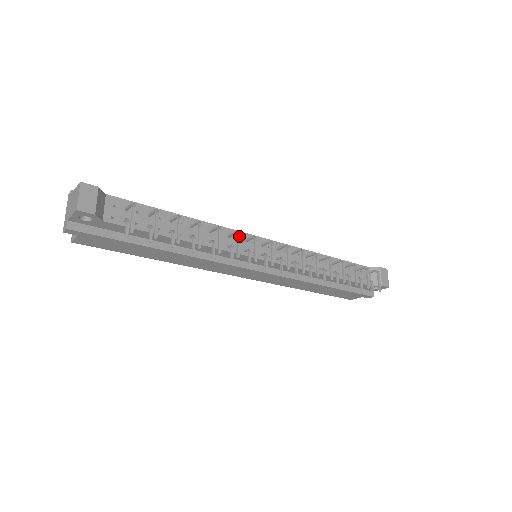
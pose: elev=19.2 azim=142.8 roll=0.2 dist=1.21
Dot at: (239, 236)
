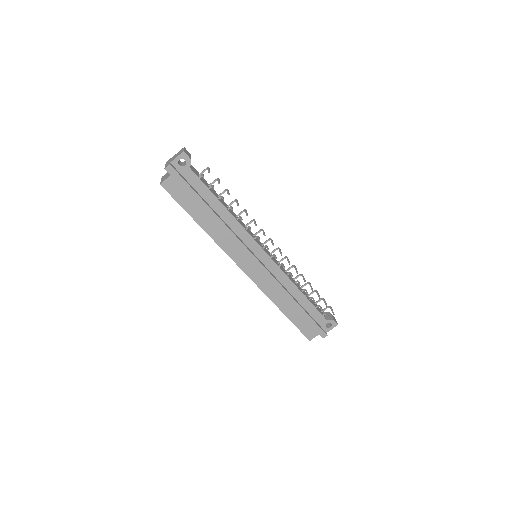
Dot at: occluded
